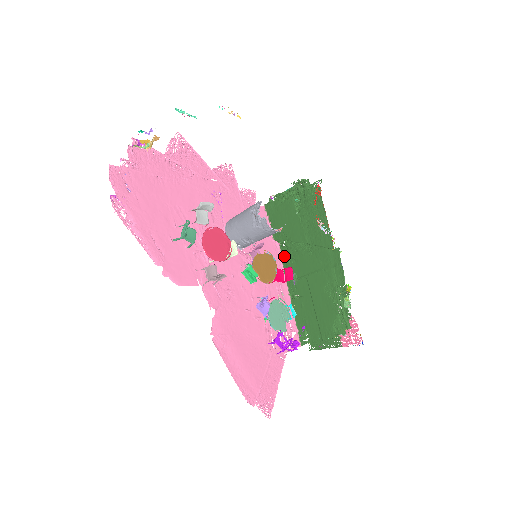
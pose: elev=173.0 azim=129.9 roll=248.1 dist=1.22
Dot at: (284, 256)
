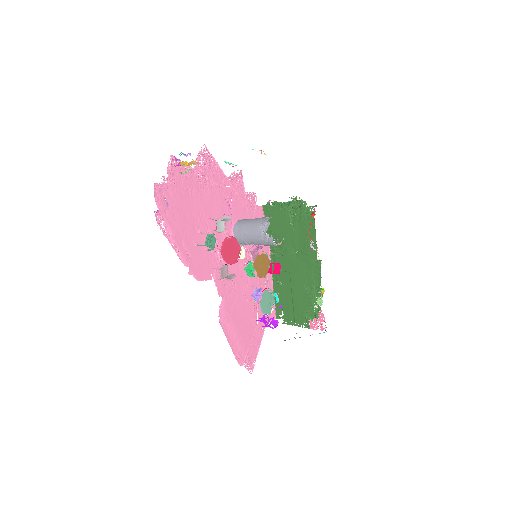
Dot at: (273, 249)
